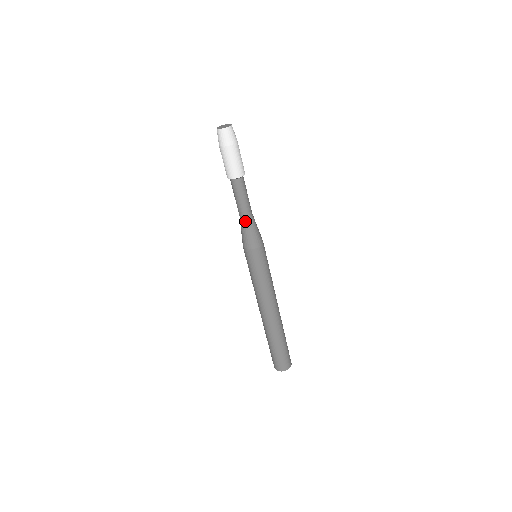
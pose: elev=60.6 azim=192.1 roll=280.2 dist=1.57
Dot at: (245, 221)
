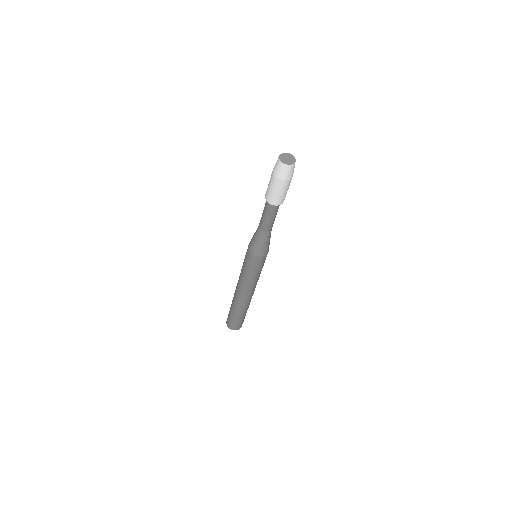
Dot at: (267, 235)
